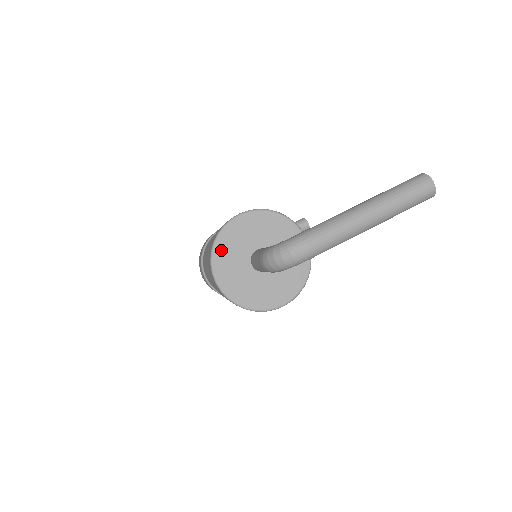
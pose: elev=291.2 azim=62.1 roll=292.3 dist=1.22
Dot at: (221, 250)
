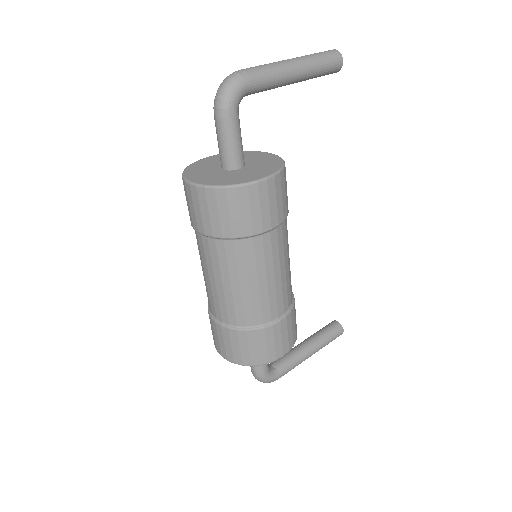
Dot at: (191, 171)
